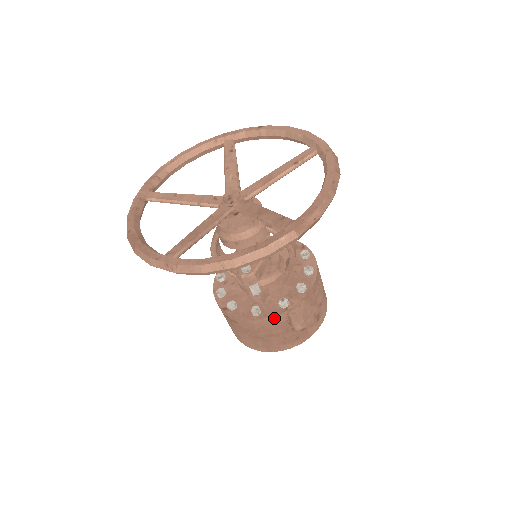
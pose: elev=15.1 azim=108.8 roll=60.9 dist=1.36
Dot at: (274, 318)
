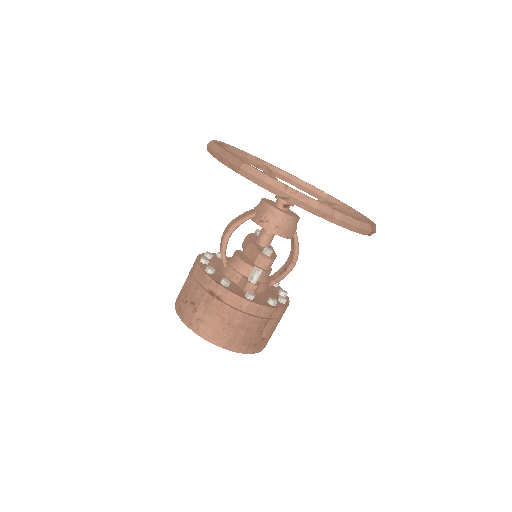
Dot at: (264, 309)
